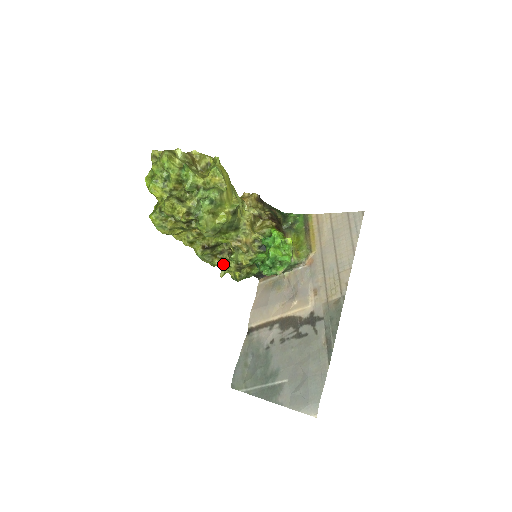
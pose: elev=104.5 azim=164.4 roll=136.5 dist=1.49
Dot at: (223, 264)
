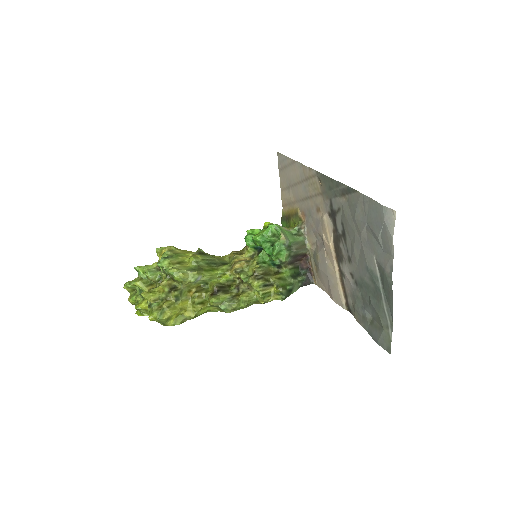
Dot at: (250, 293)
